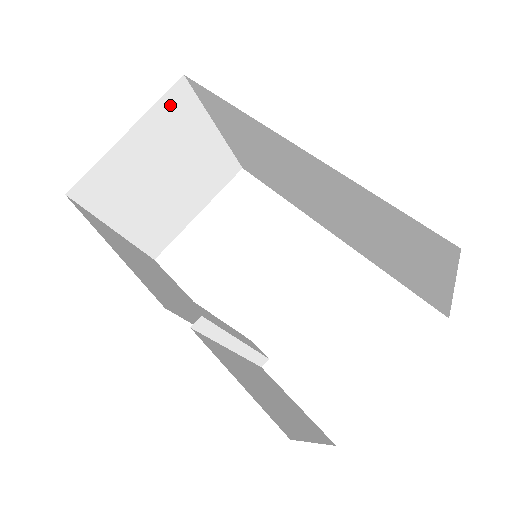
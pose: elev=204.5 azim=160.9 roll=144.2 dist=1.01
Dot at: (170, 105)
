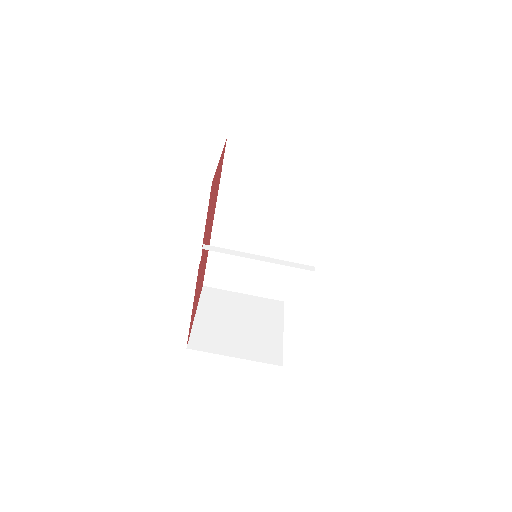
Dot at: (207, 297)
